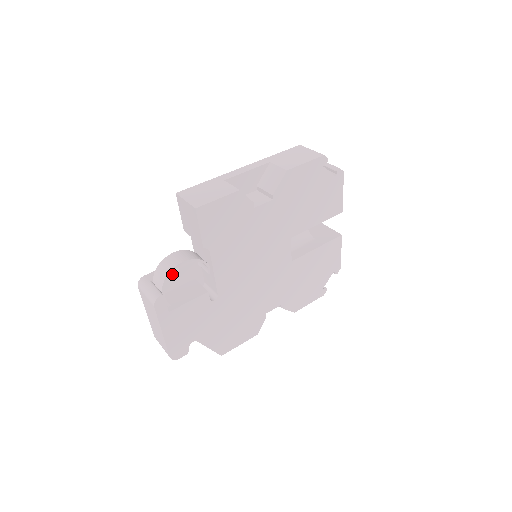
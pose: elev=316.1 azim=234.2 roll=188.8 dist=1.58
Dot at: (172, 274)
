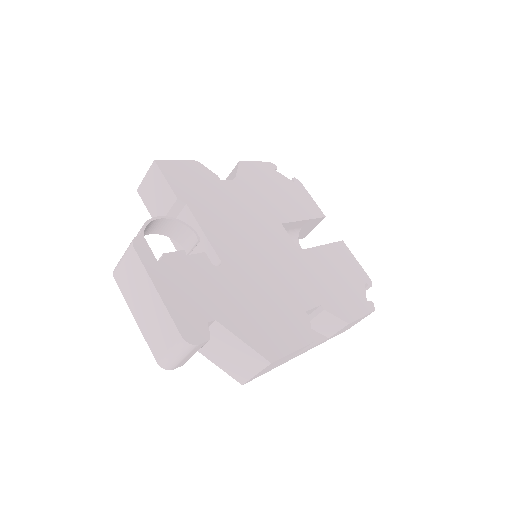
Dot at: occluded
